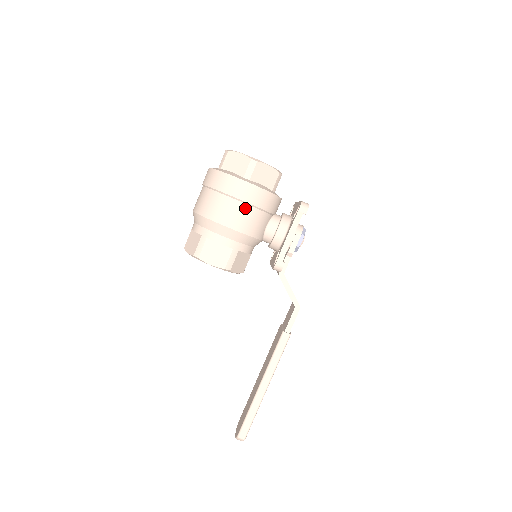
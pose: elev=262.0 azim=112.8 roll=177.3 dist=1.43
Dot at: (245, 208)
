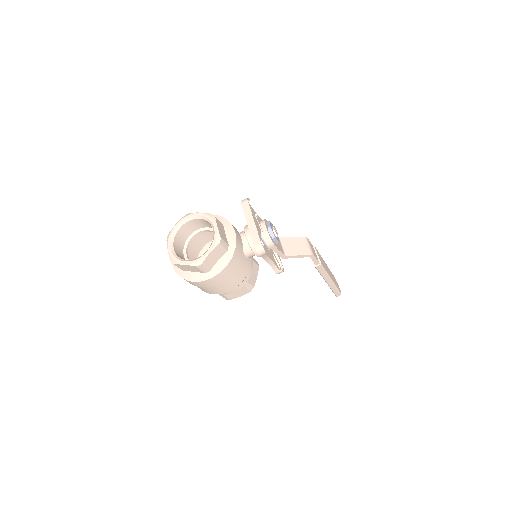
Dot at: (227, 281)
